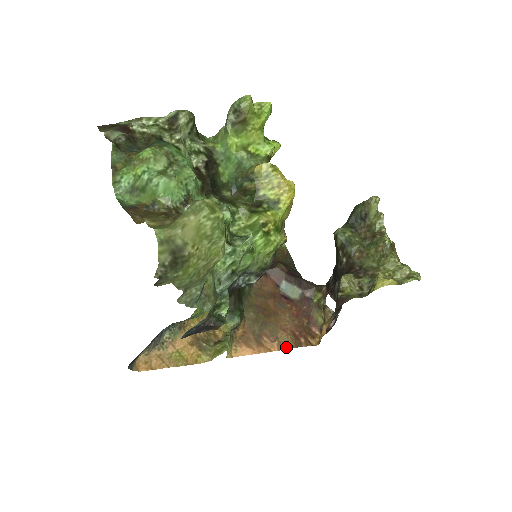
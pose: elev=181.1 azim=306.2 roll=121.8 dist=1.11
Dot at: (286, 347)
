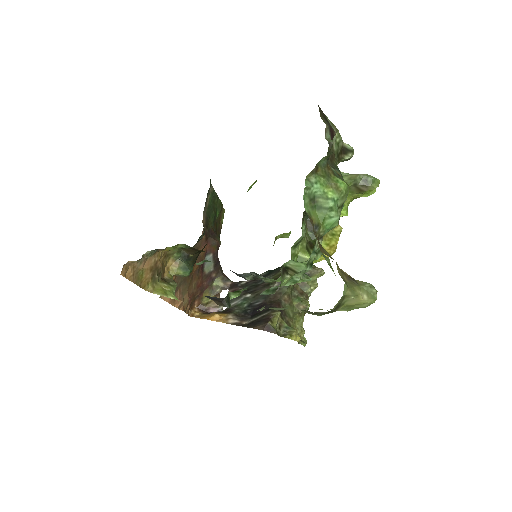
Dot at: (183, 309)
